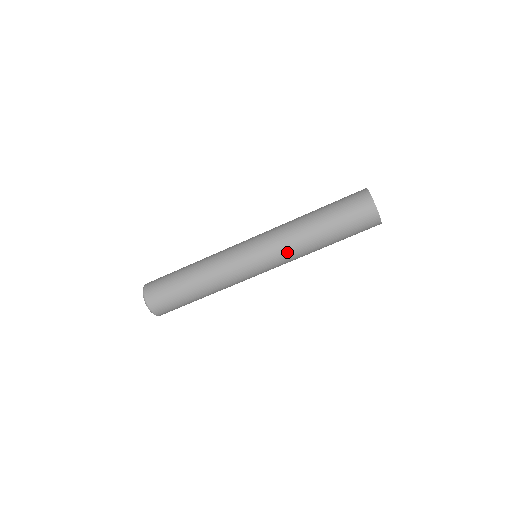
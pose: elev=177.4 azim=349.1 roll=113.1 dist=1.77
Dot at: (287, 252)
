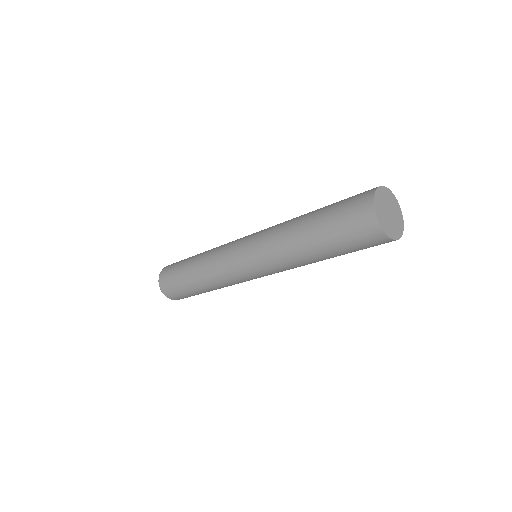
Dot at: (273, 258)
